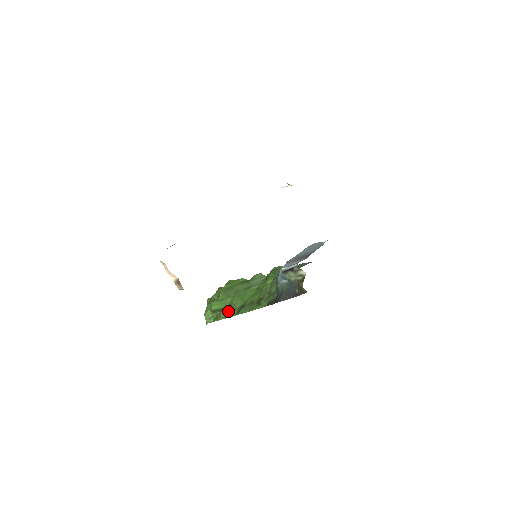
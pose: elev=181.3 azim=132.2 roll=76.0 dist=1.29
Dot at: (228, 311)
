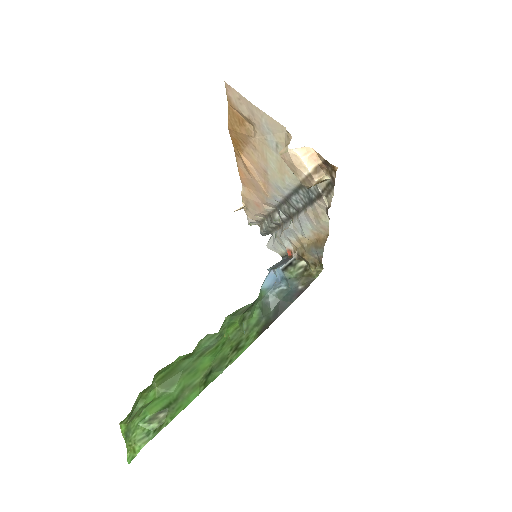
Dot at: (181, 400)
